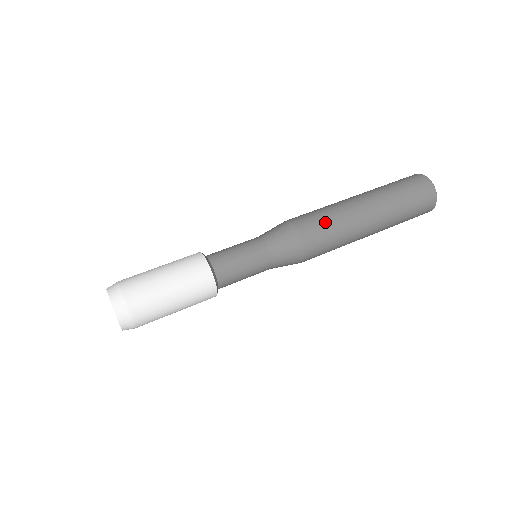
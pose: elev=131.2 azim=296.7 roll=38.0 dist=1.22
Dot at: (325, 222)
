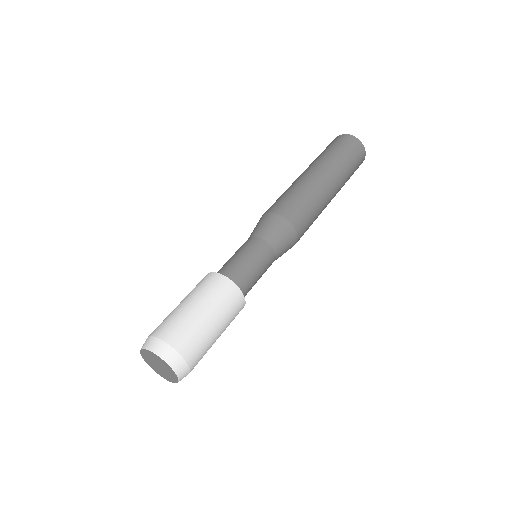
Dot at: (286, 196)
